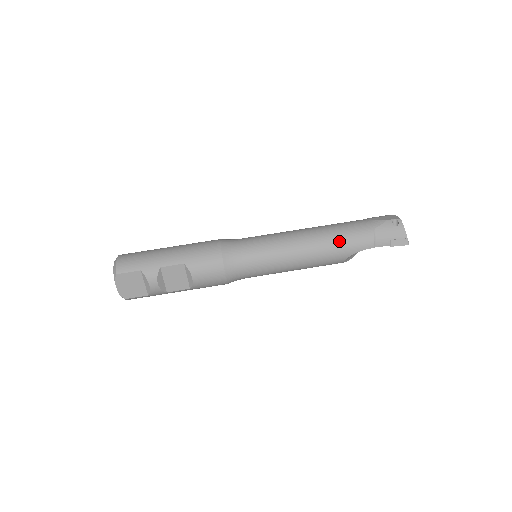
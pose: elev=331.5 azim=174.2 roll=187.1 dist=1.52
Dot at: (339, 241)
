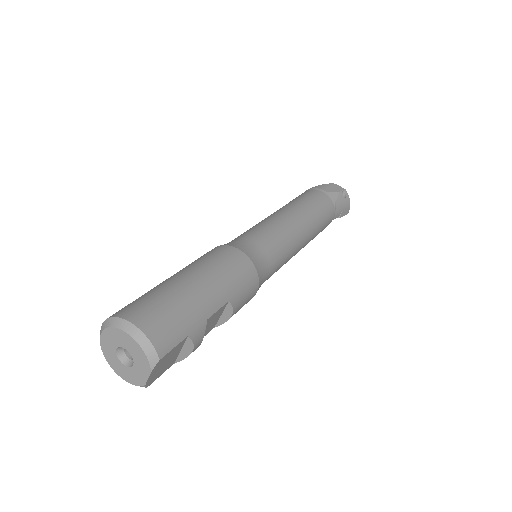
Dot at: (321, 222)
